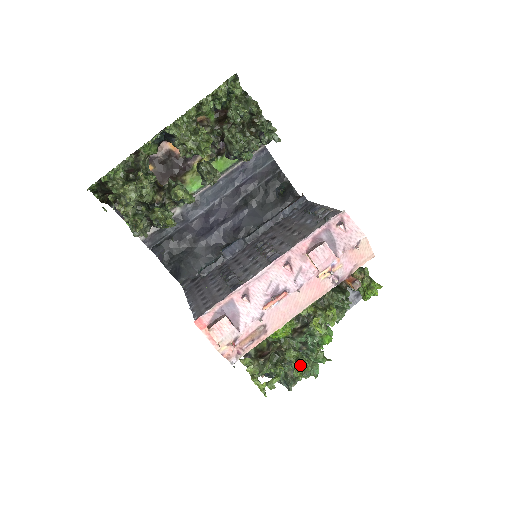
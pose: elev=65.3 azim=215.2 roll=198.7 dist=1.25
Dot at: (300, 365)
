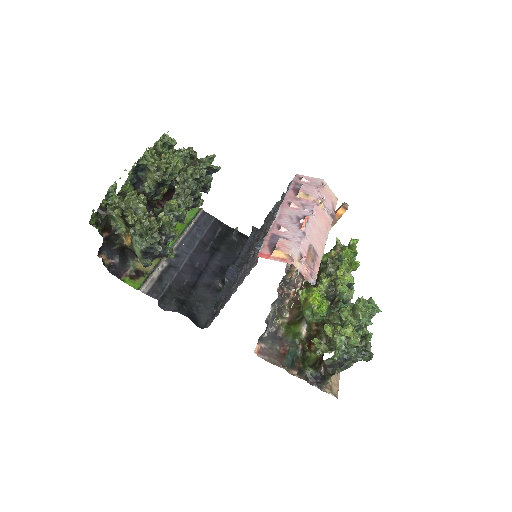
Dot at: (361, 302)
